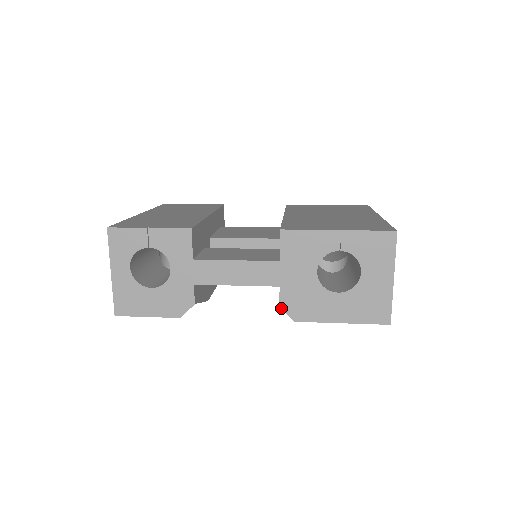
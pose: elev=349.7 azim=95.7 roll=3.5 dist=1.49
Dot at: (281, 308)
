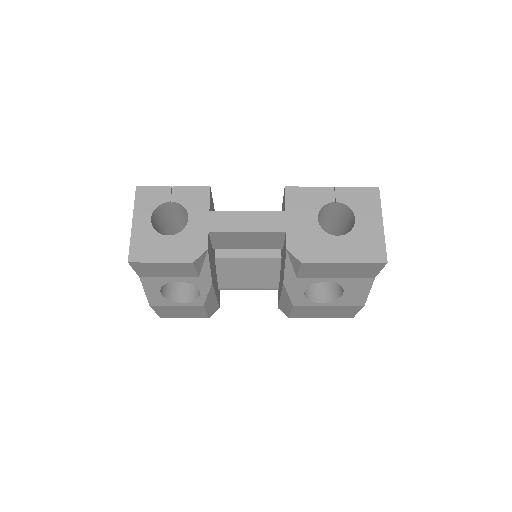
Dot at: (288, 251)
